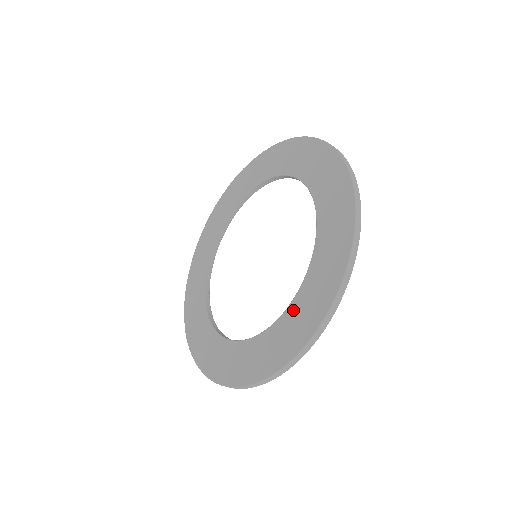
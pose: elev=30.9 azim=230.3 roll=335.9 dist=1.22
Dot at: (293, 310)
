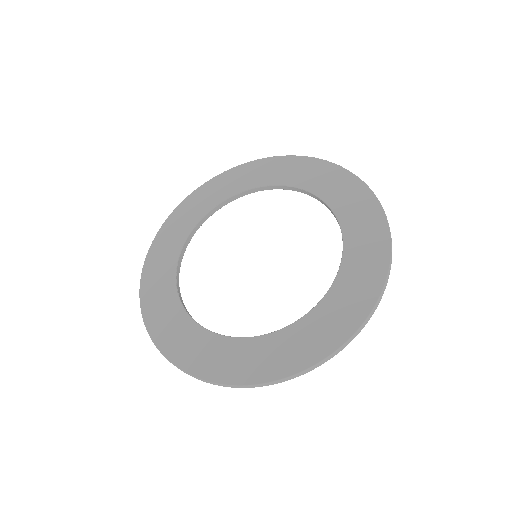
Dot at: (309, 322)
